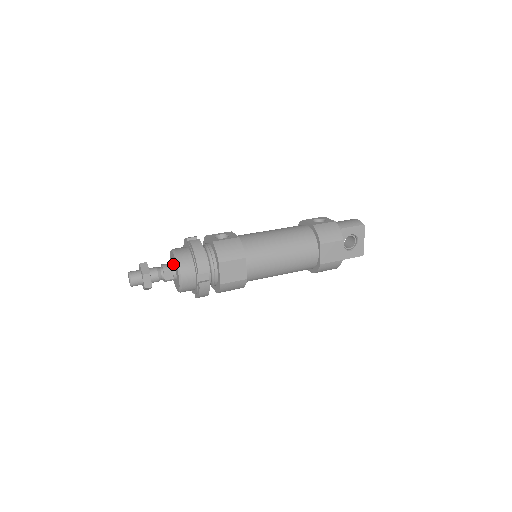
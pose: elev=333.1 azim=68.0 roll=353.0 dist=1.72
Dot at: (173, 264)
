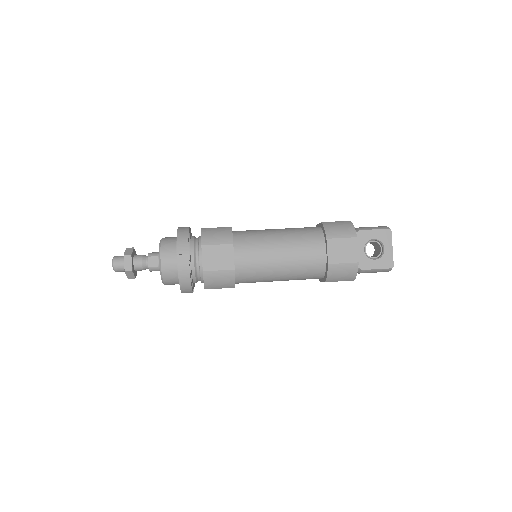
Dot at: occluded
